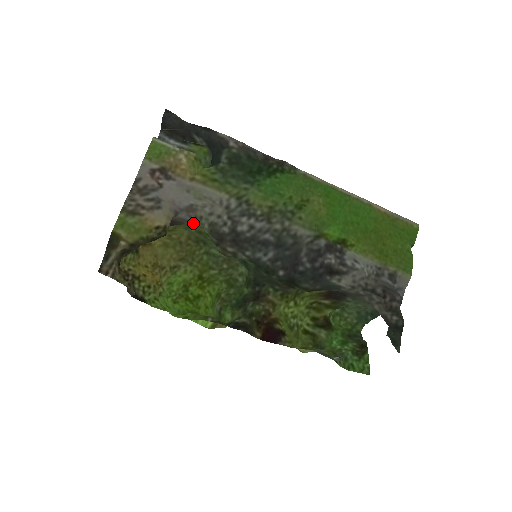
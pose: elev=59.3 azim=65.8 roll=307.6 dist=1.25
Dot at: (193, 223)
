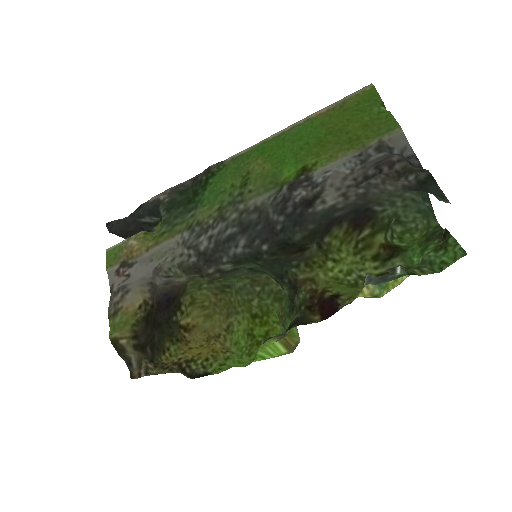
Dot at: (176, 279)
